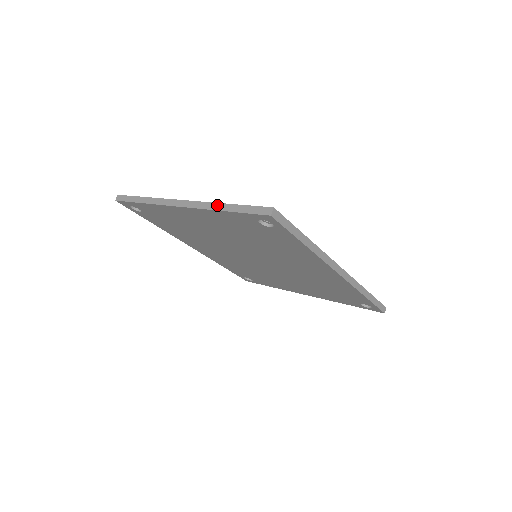
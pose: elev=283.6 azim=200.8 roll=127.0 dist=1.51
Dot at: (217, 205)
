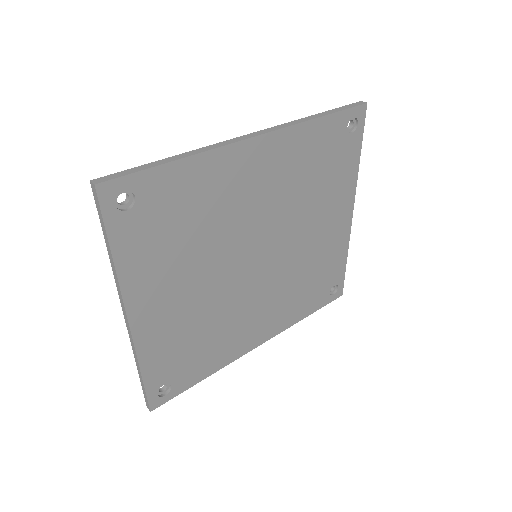
Dot at: (111, 265)
